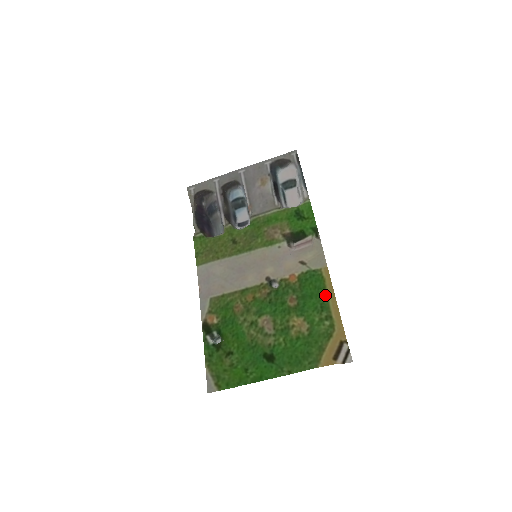
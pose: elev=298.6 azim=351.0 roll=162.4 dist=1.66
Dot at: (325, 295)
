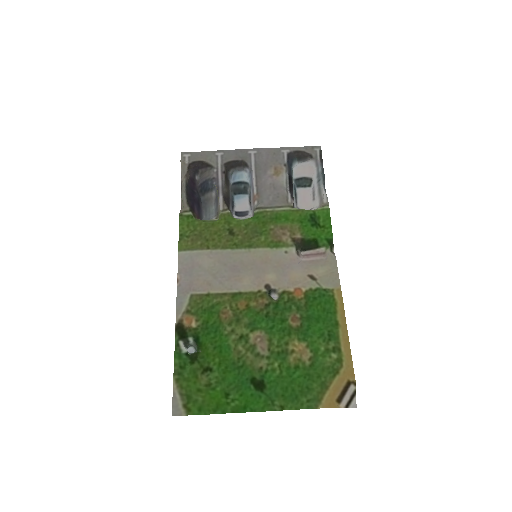
Dot at: (335, 322)
